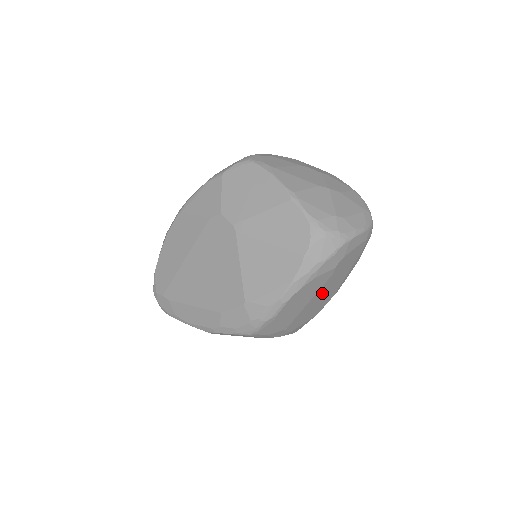
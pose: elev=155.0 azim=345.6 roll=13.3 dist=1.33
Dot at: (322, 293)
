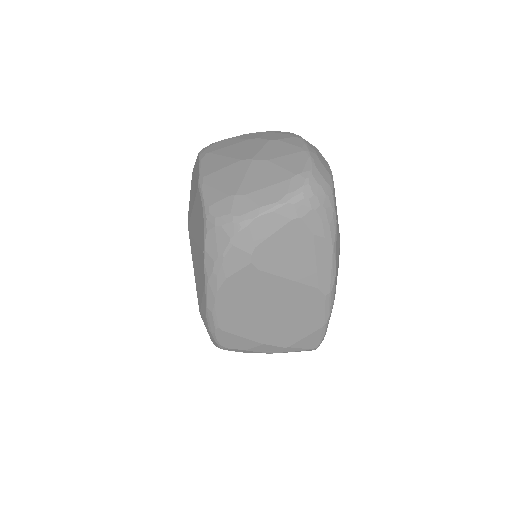
Dot at: (280, 296)
